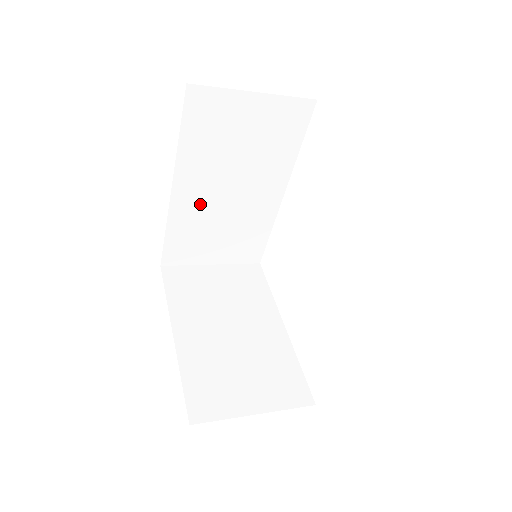
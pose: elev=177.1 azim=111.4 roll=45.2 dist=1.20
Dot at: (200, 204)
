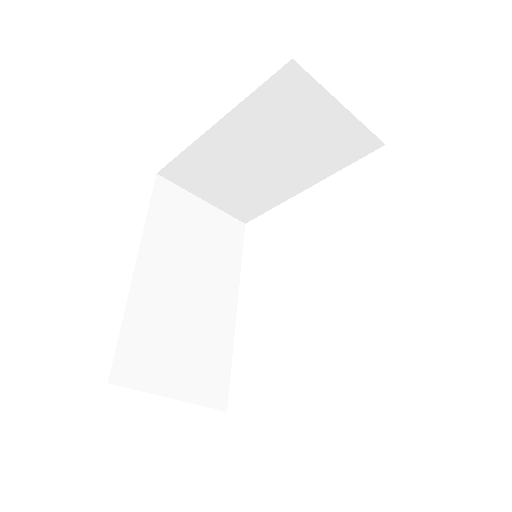
Dot at: (161, 294)
